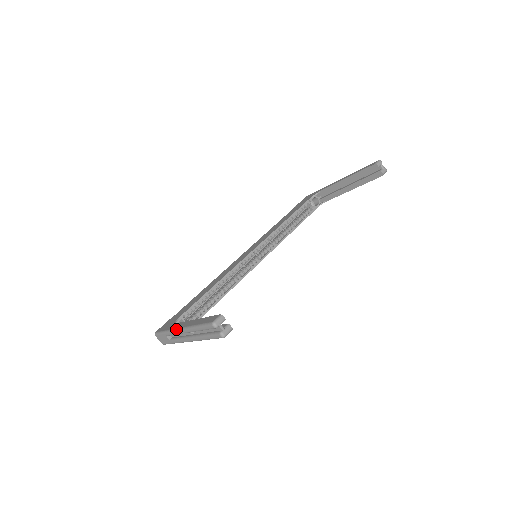
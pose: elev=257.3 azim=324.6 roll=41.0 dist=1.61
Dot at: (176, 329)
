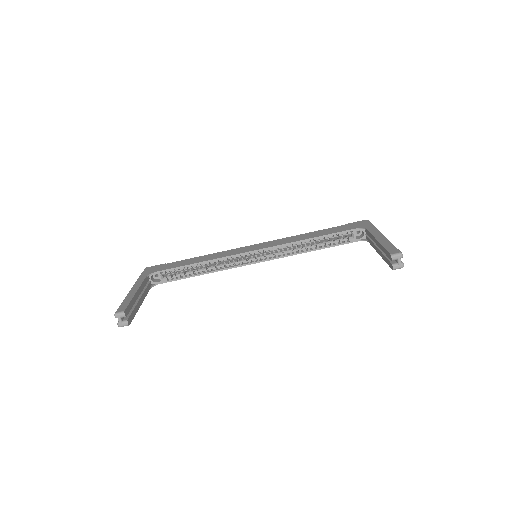
Dot at: (133, 285)
